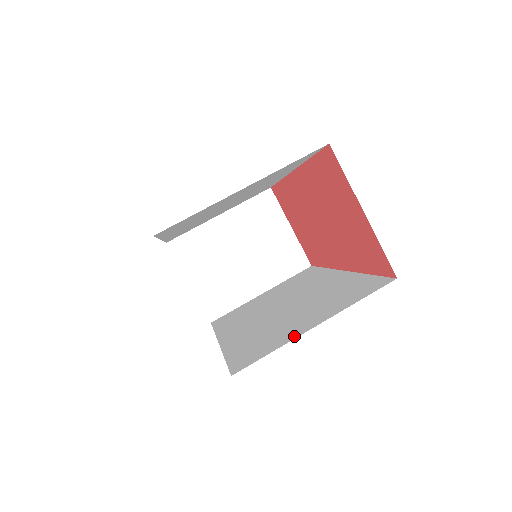
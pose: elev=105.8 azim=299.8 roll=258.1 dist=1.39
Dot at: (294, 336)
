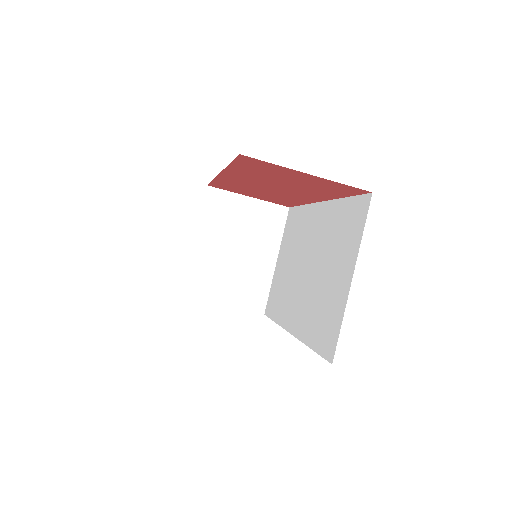
Dot at: (344, 299)
